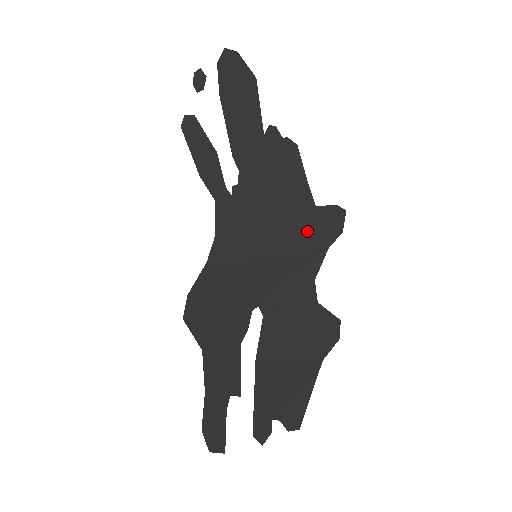
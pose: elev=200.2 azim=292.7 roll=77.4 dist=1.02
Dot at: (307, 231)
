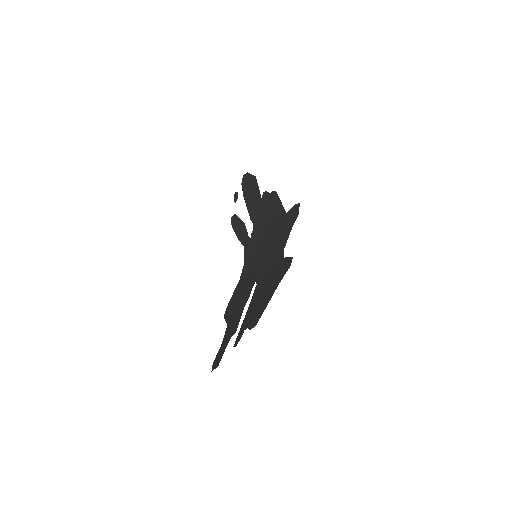
Dot at: (283, 228)
